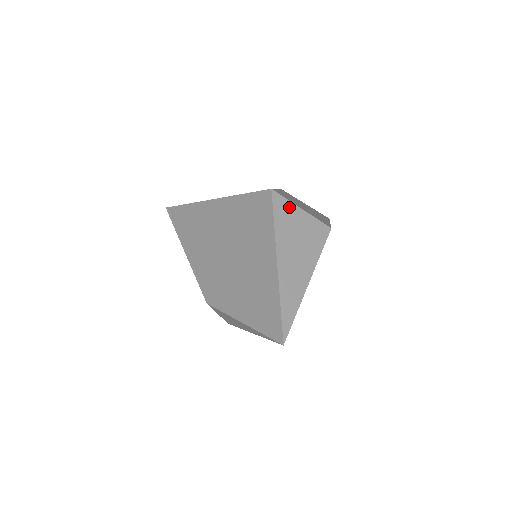
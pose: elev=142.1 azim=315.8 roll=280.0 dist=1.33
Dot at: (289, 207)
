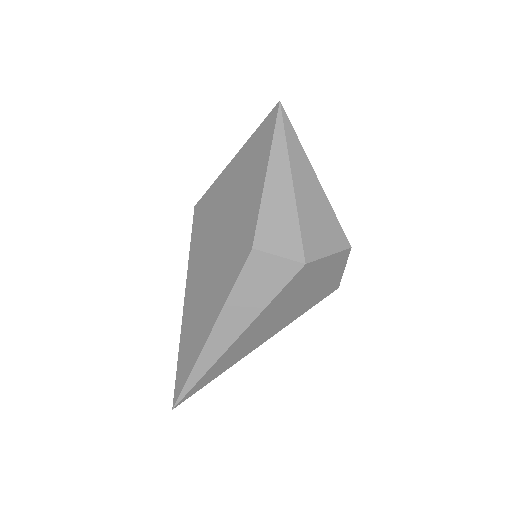
Dot at: occluded
